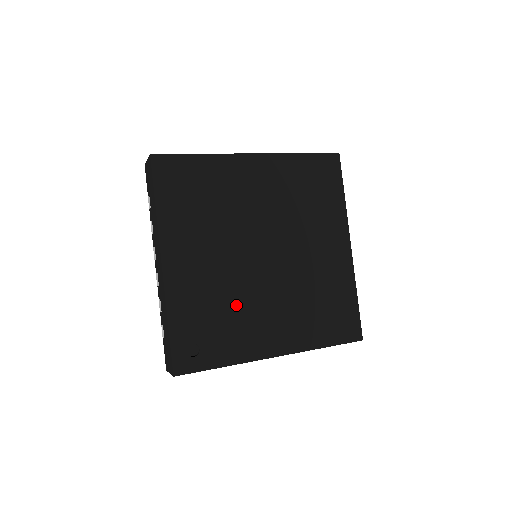
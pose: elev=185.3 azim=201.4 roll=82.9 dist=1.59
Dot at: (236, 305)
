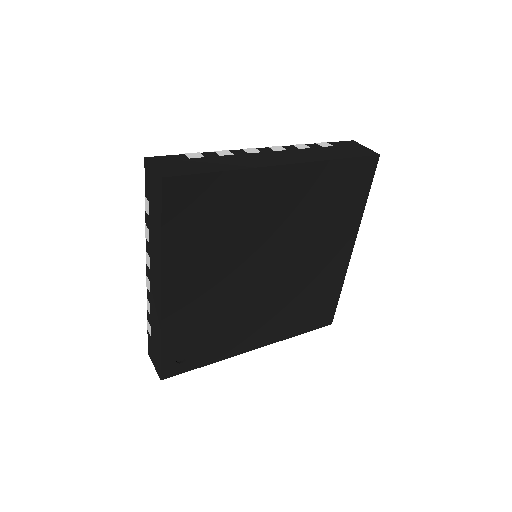
Dot at: (229, 317)
